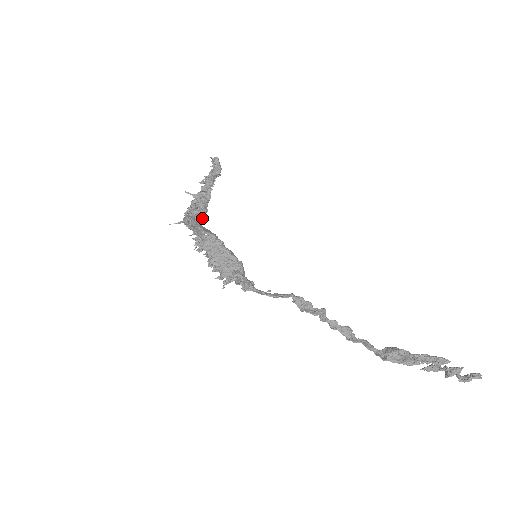
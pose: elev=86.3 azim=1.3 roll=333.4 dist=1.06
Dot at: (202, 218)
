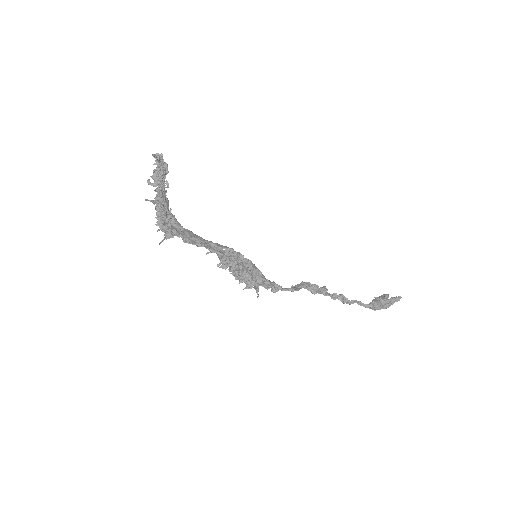
Dot at: (184, 228)
